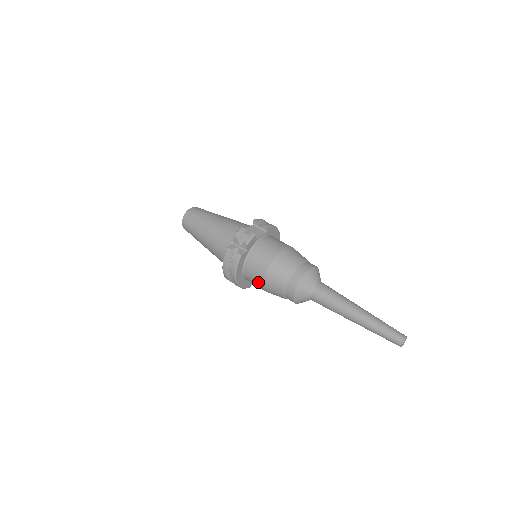
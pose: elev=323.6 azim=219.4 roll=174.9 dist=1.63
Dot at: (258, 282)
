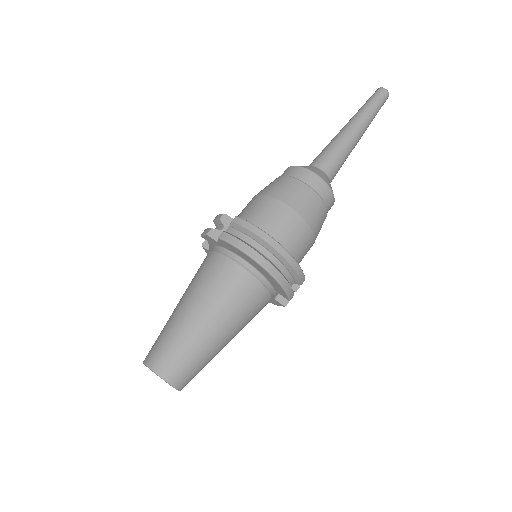
Dot at: (287, 218)
